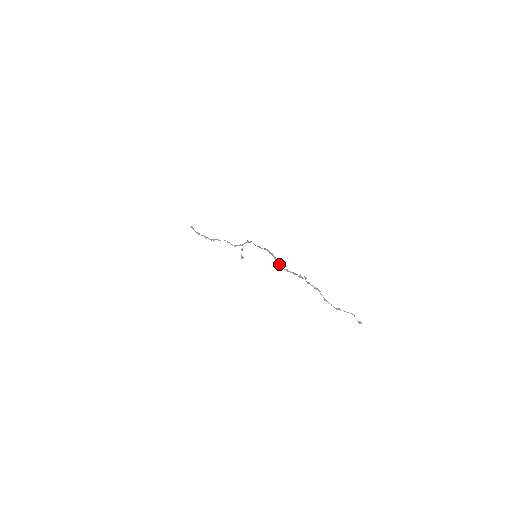
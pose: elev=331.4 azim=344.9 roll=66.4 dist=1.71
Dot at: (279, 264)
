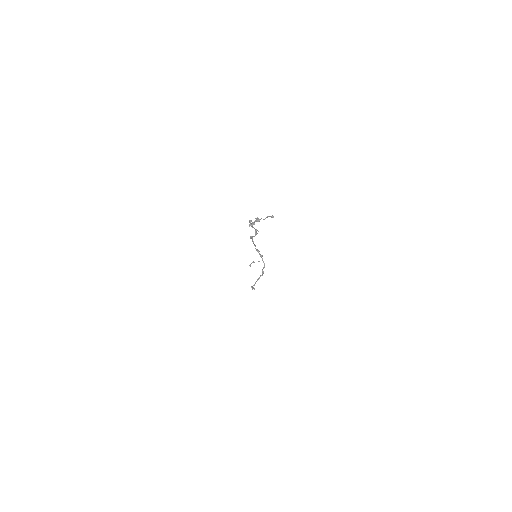
Dot at: occluded
